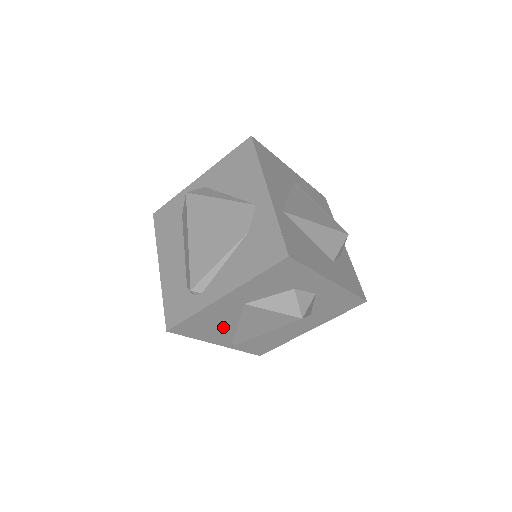
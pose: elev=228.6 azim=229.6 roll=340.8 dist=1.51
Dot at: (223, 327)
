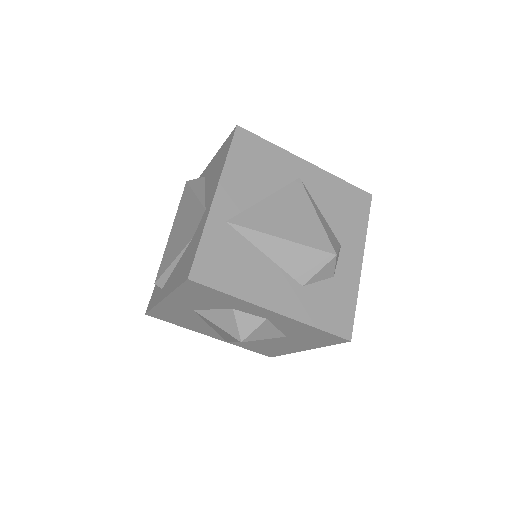
Dot at: (197, 324)
